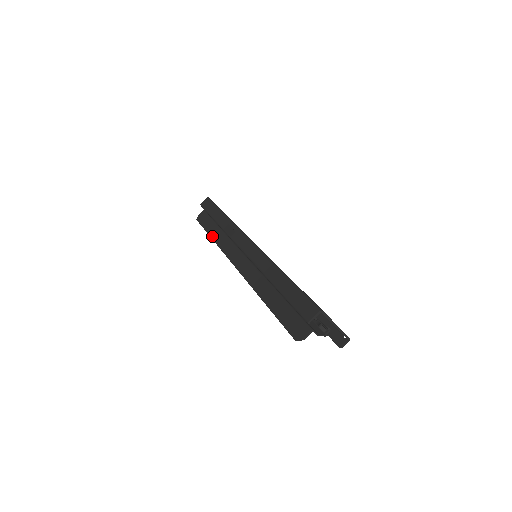
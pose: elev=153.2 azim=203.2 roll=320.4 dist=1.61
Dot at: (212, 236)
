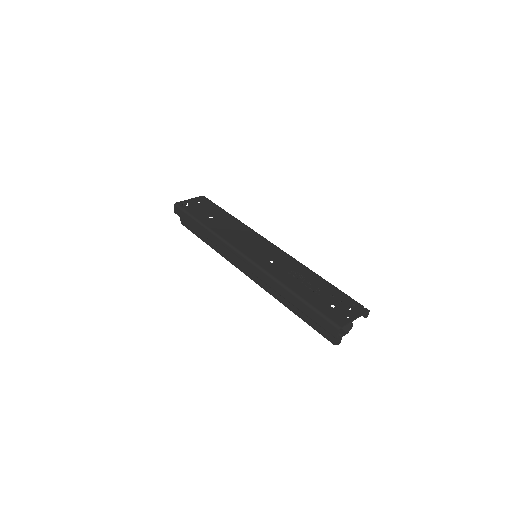
Dot at: (208, 244)
